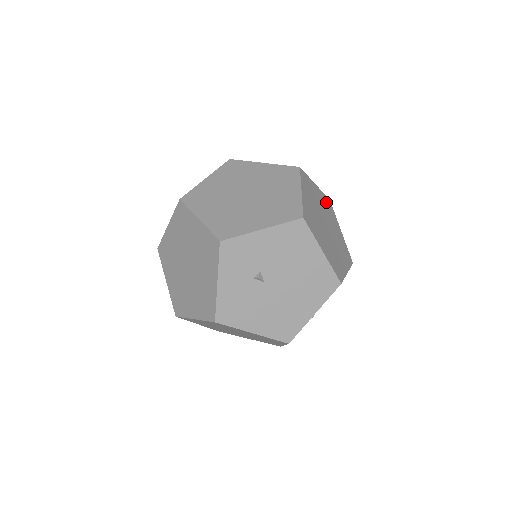
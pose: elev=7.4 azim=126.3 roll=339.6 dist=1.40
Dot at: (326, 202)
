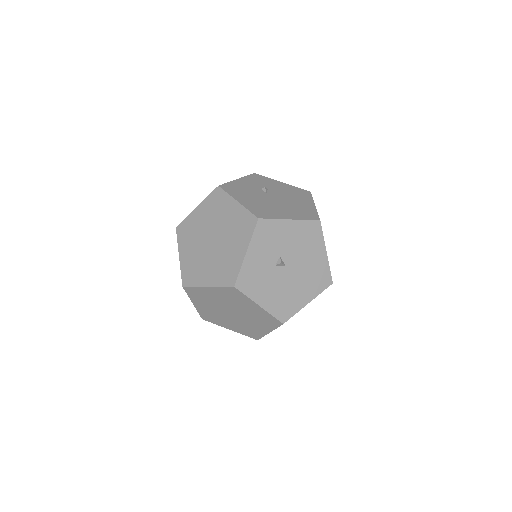
Dot at: occluded
